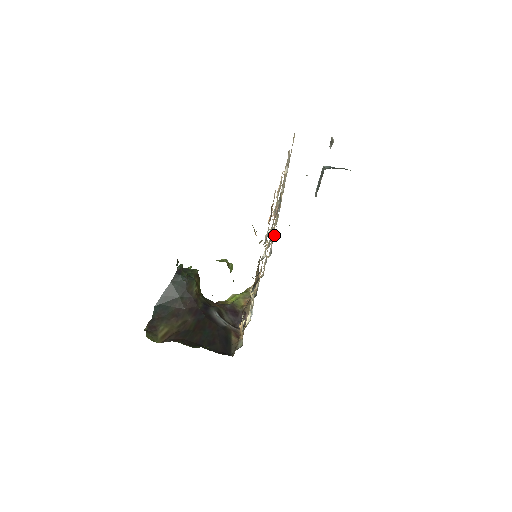
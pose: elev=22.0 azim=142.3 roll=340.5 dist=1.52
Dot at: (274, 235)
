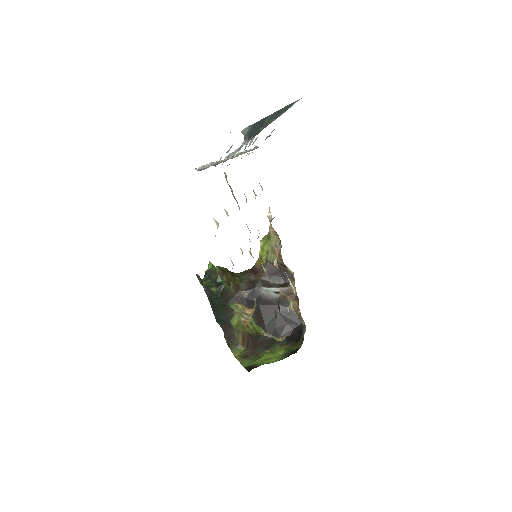
Dot at: occluded
